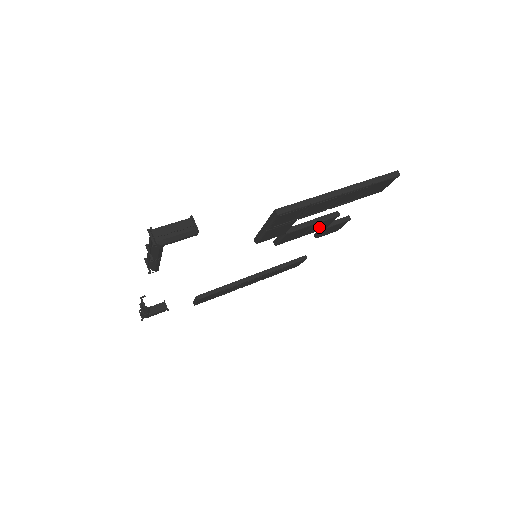
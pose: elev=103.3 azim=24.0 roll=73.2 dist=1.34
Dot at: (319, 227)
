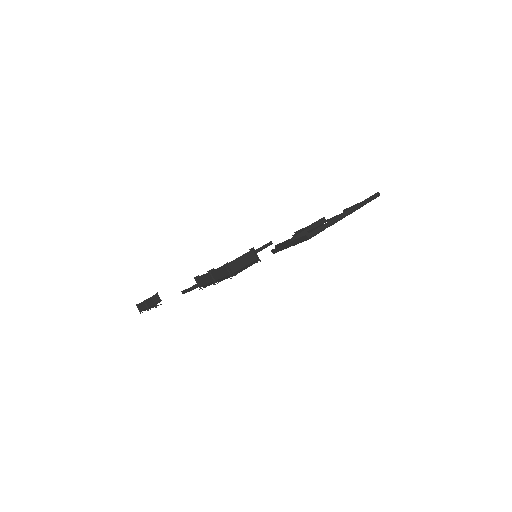
Dot at: occluded
